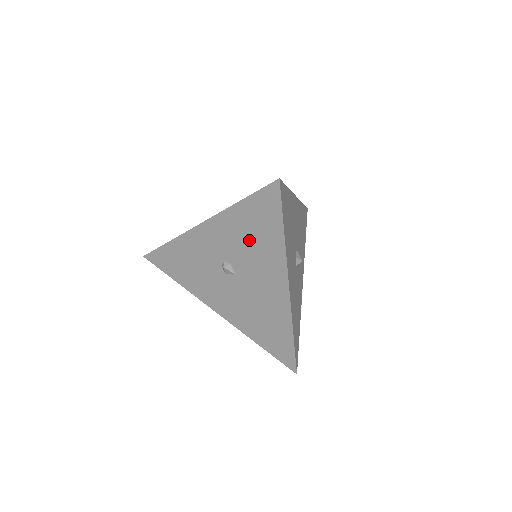
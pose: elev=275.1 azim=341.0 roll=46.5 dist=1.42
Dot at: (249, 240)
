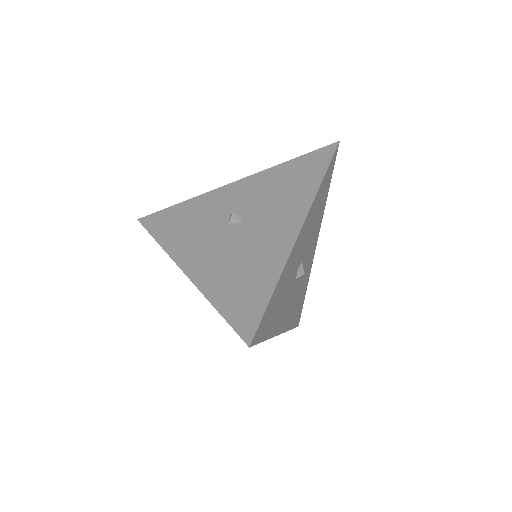
Dot at: (280, 189)
